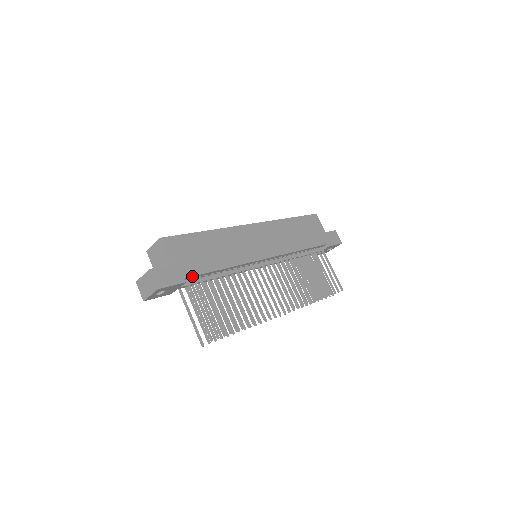
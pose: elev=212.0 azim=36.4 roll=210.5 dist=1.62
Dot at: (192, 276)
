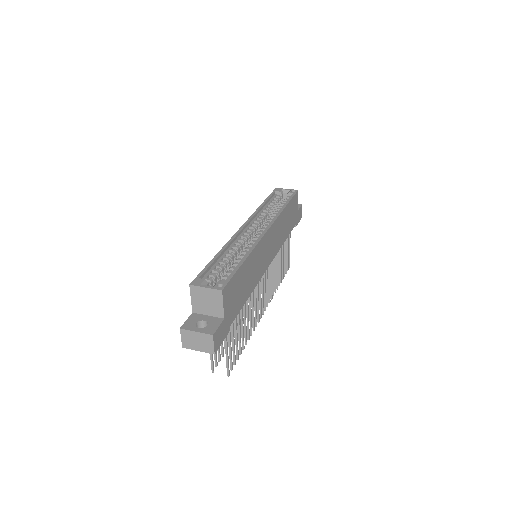
Dot at: occluded
